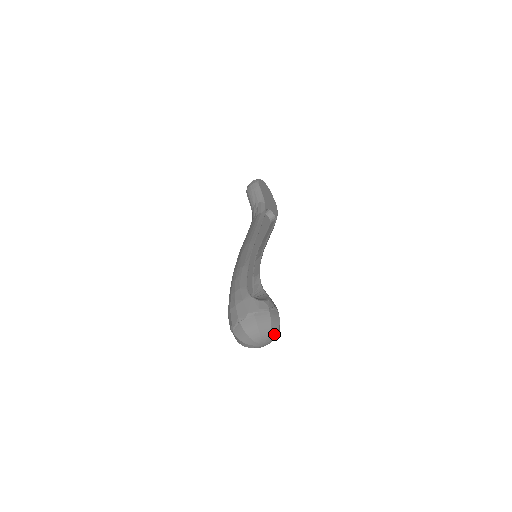
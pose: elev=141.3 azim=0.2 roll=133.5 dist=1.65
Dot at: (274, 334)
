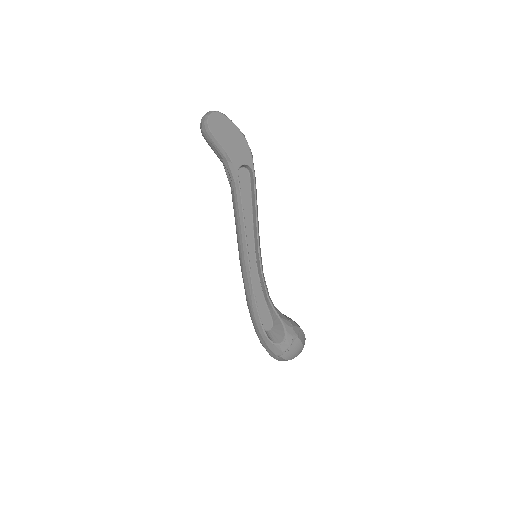
Dot at: occluded
